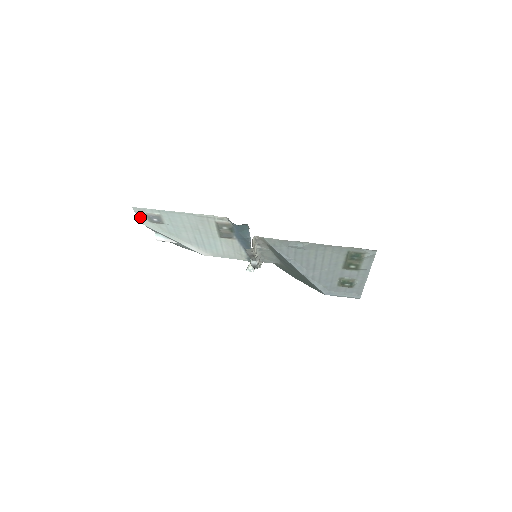
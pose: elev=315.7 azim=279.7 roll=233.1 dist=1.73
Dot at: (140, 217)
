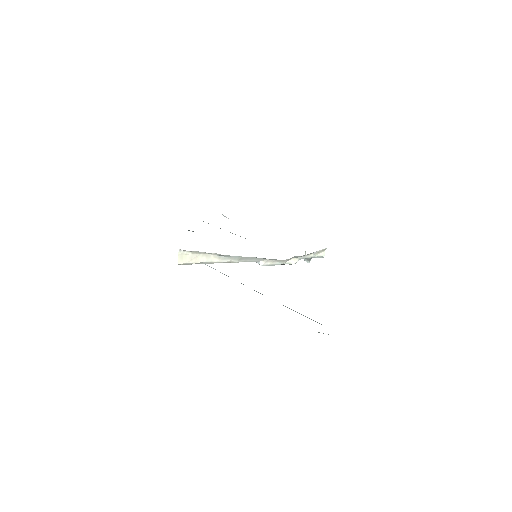
Dot at: occluded
